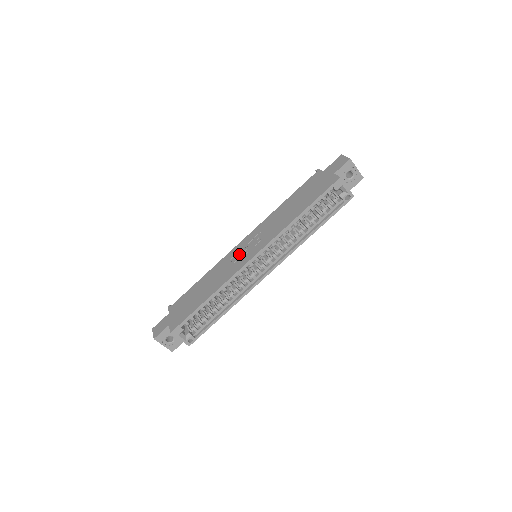
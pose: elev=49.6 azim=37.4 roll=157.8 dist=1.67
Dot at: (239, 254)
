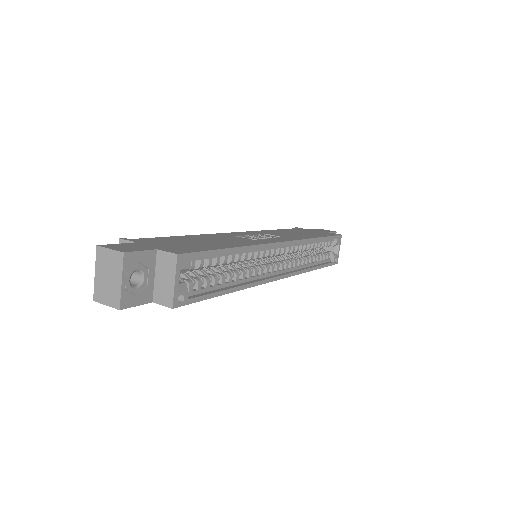
Dot at: occluded
